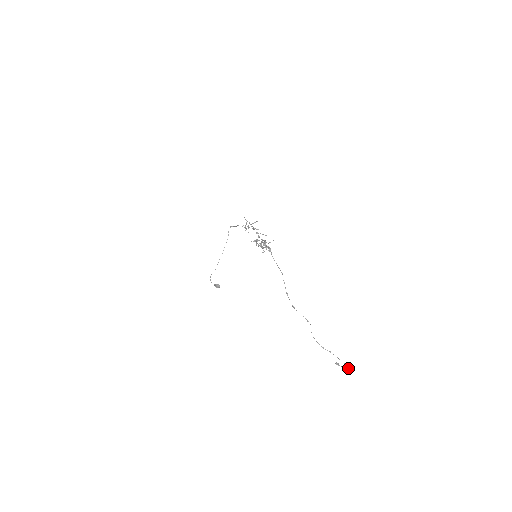
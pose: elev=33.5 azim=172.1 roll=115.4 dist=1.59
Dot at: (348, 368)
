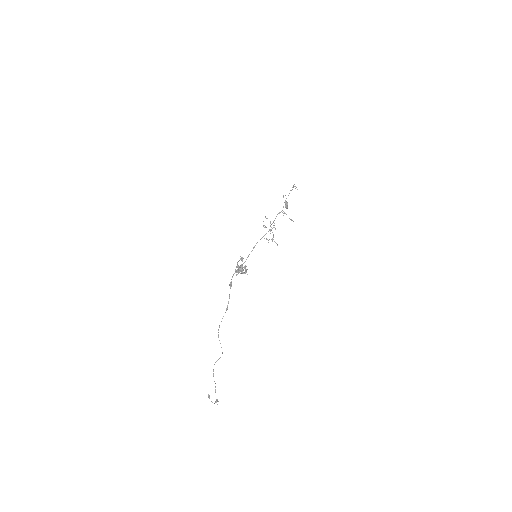
Dot at: (214, 403)
